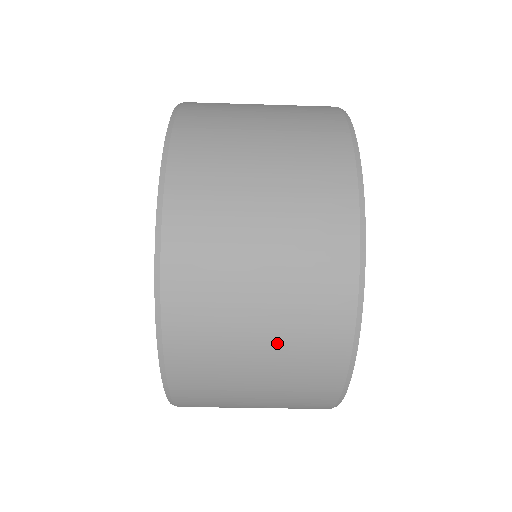
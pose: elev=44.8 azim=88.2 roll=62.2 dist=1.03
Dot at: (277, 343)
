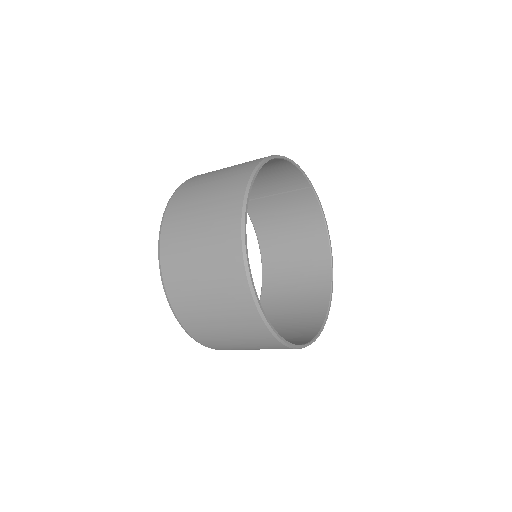
Dot at: (246, 343)
